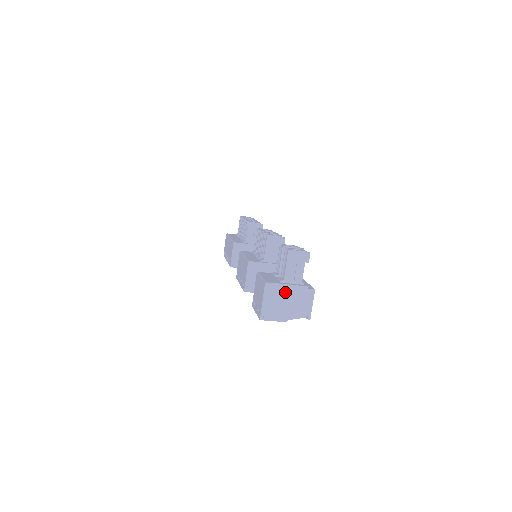
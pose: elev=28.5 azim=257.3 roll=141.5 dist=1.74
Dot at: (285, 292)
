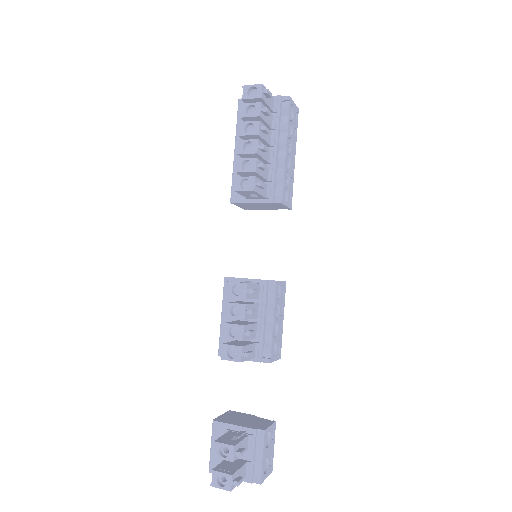
Dot at: occluded
